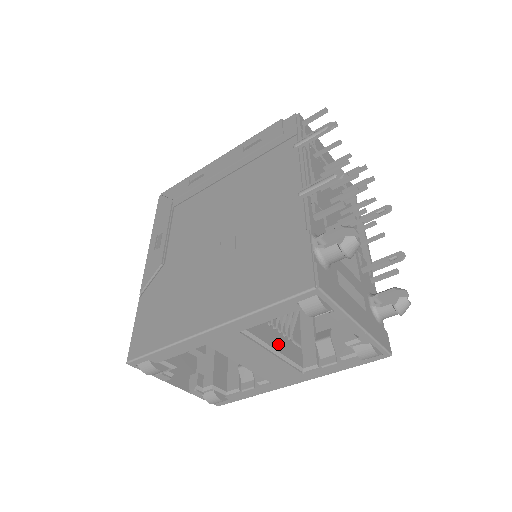
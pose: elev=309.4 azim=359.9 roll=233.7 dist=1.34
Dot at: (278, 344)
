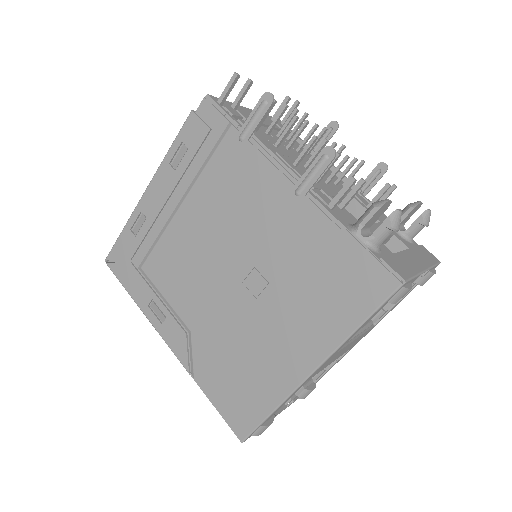
Dot at: occluded
